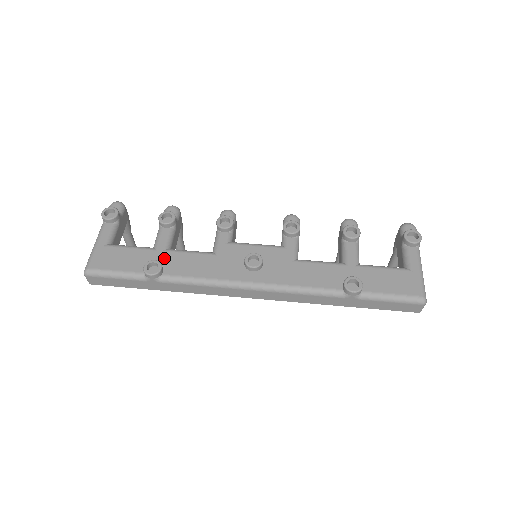
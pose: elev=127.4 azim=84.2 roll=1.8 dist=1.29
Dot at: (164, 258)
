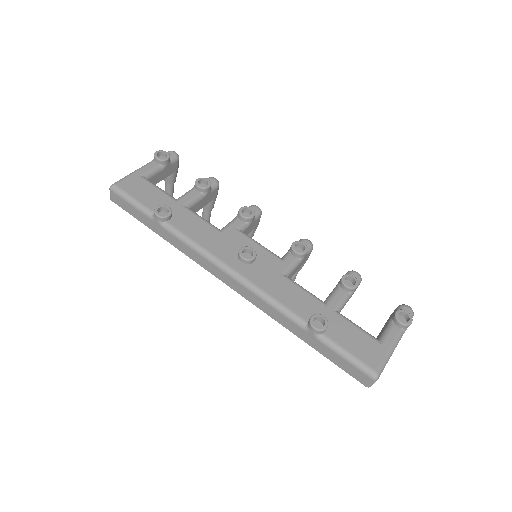
Dot at: (178, 211)
